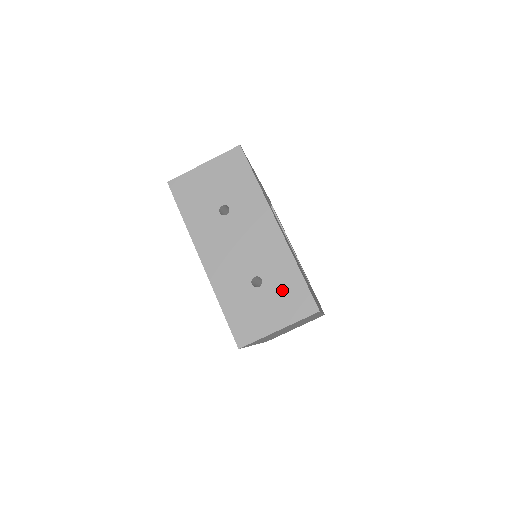
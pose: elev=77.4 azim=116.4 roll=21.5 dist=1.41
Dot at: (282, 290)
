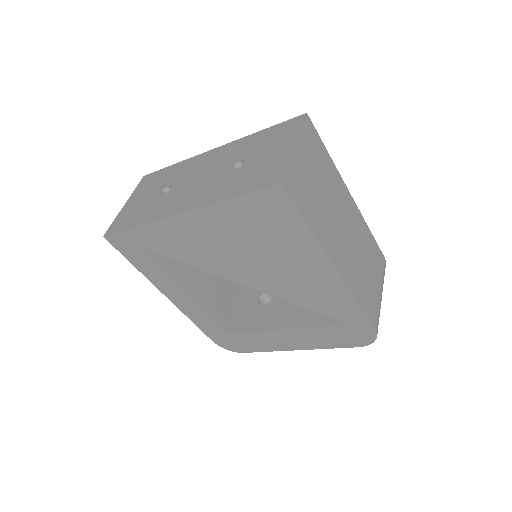
Dot at: (263, 144)
